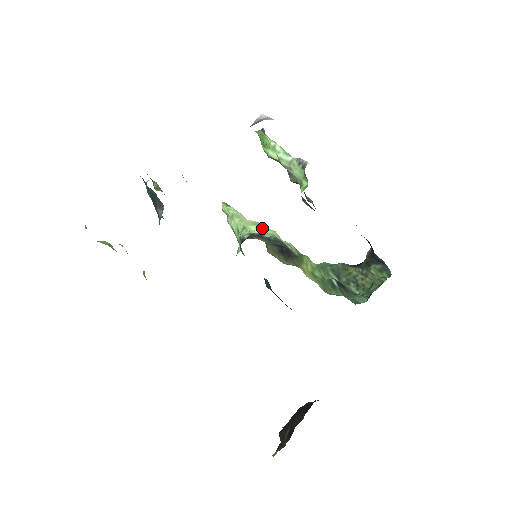
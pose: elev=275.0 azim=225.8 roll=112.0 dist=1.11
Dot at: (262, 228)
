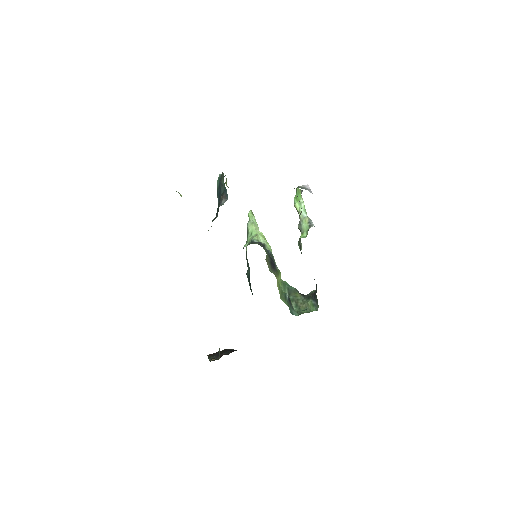
Dot at: (266, 242)
